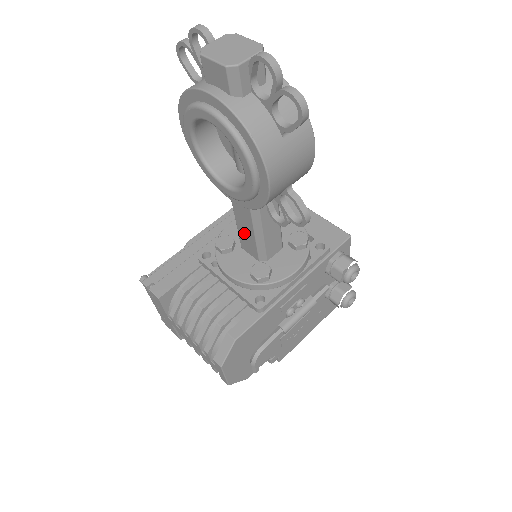
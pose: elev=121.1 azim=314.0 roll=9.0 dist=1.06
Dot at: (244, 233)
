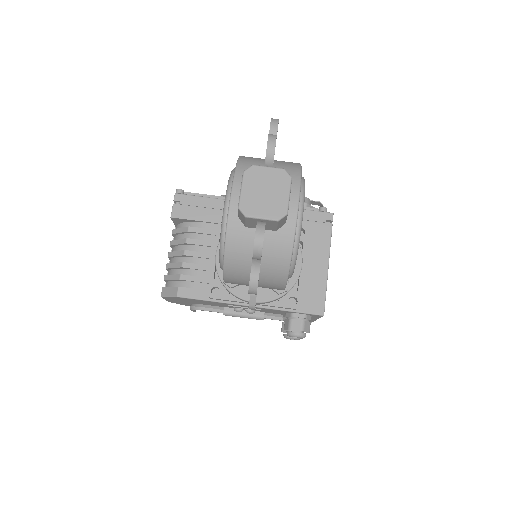
Dot at: occluded
